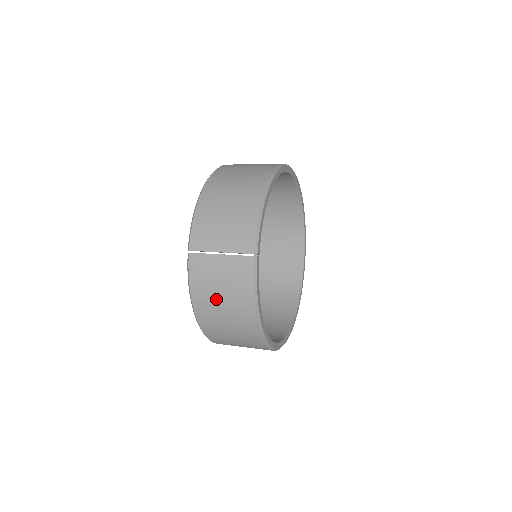
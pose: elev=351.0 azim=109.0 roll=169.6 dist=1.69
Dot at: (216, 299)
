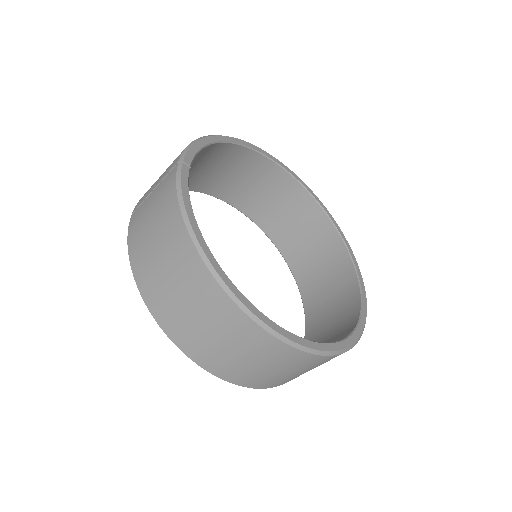
Dot at: (148, 240)
